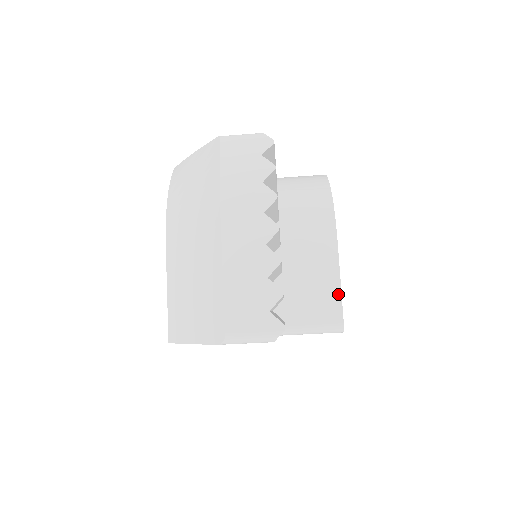
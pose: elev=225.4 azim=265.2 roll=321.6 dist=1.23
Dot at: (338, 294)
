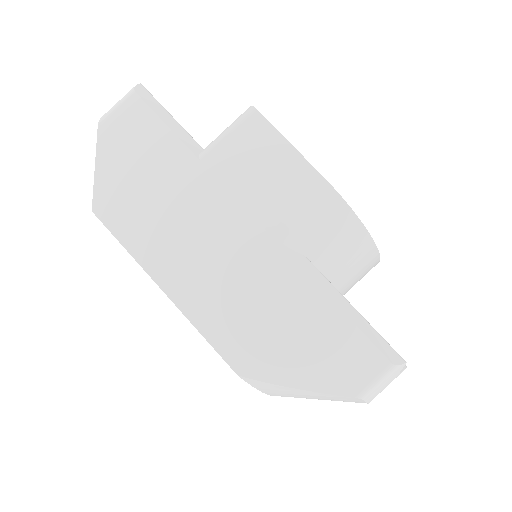
Dot at: occluded
